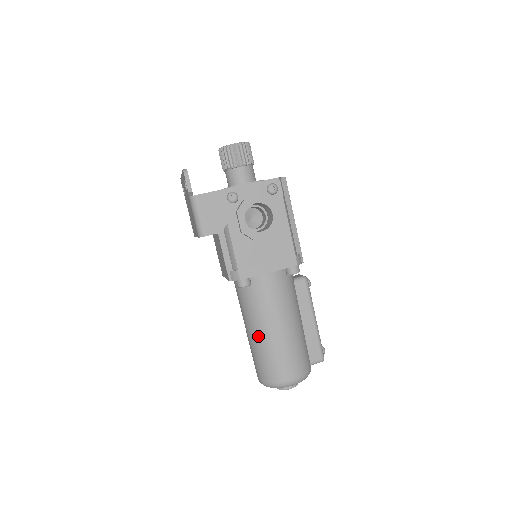
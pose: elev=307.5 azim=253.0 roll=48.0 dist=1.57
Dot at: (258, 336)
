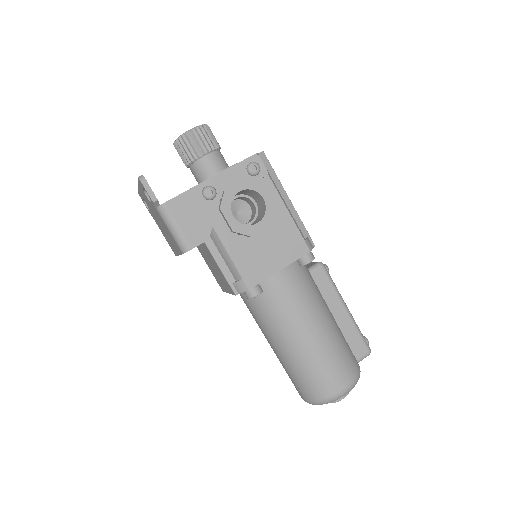
Dot at: (289, 349)
